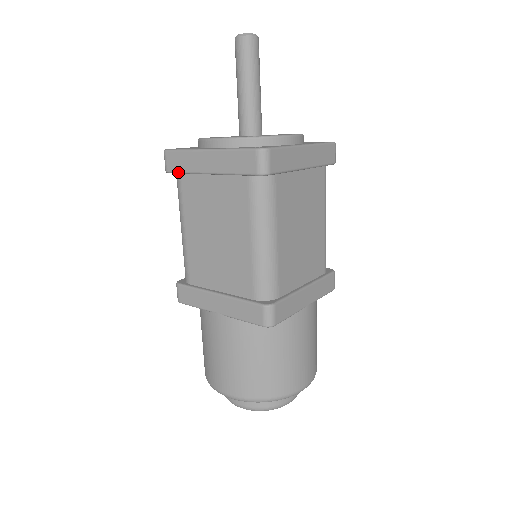
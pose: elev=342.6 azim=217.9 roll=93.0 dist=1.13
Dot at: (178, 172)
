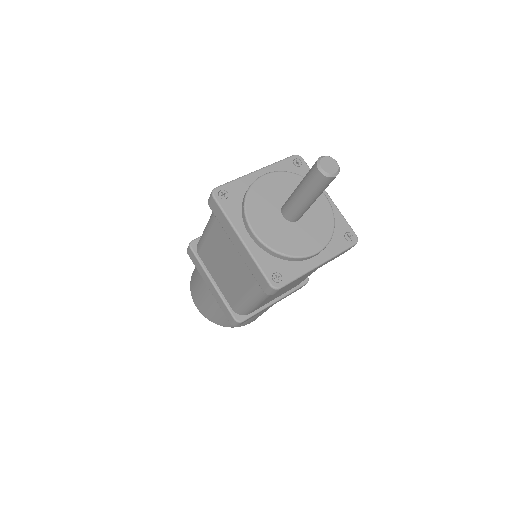
Dot at: (216, 217)
